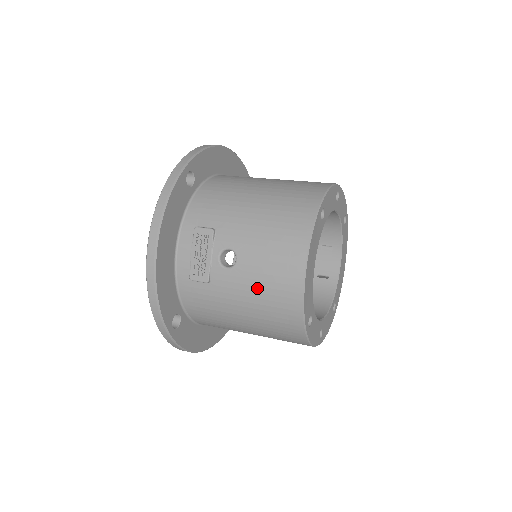
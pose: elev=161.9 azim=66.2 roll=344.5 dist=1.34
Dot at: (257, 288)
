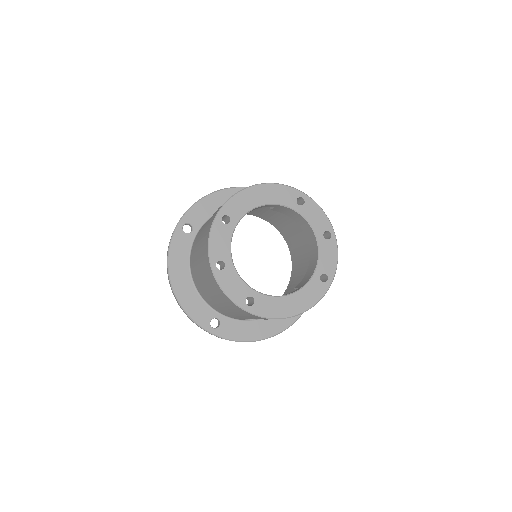
Dot at: occluded
